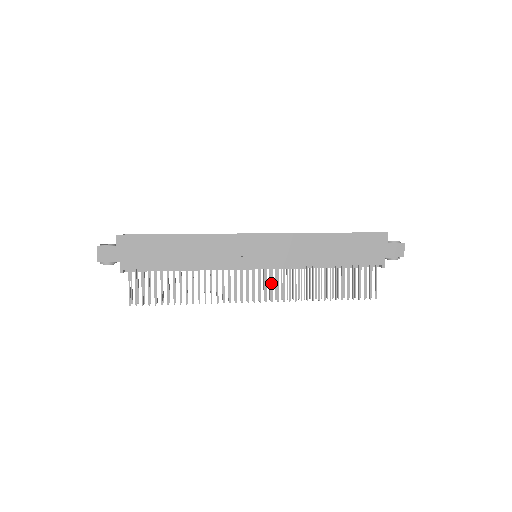
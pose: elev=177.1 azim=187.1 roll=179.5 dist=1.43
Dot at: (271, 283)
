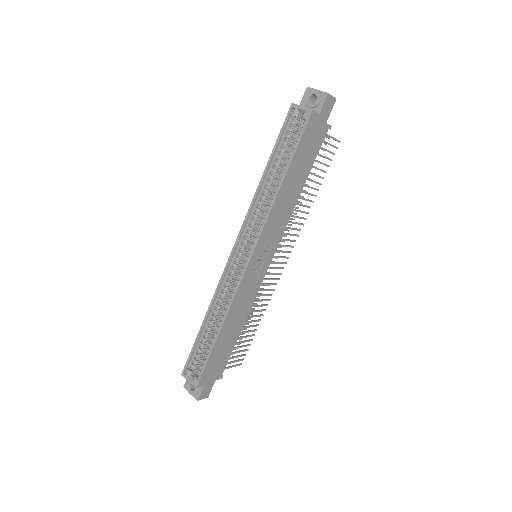
Dot at: occluded
